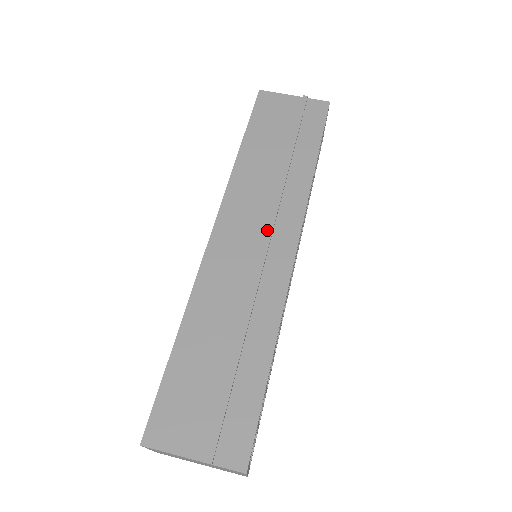
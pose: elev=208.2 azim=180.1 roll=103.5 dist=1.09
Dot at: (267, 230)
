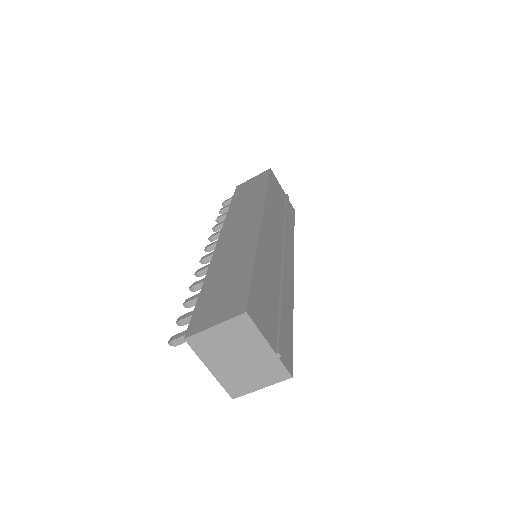
Dot at: (285, 245)
